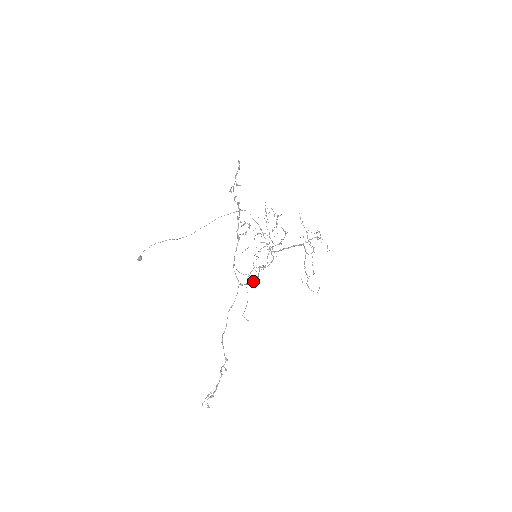
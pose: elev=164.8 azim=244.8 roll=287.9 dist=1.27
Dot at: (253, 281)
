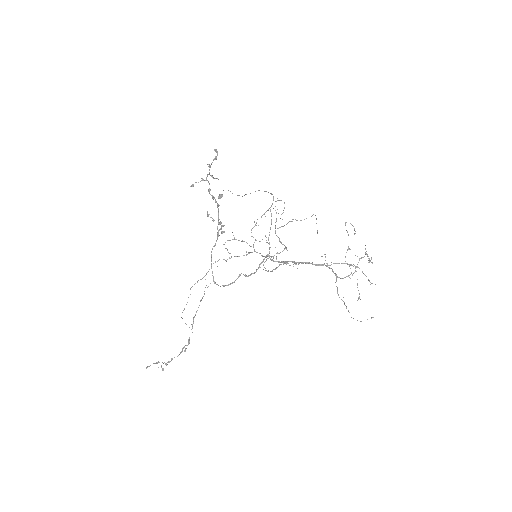
Dot at: (225, 285)
